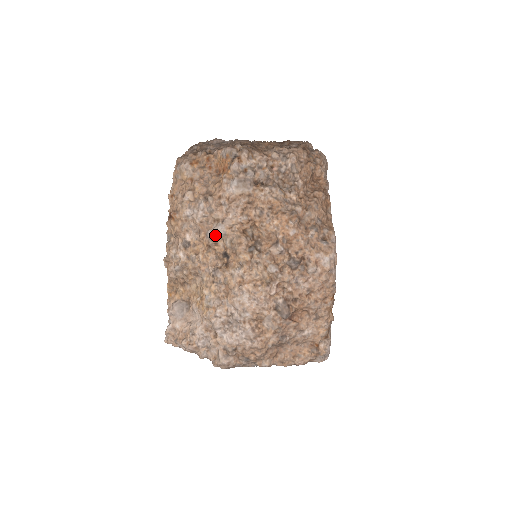
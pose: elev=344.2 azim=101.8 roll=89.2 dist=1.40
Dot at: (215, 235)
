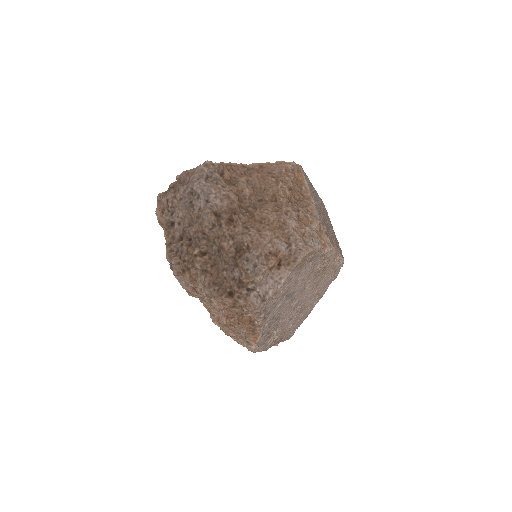
Dot at: occluded
